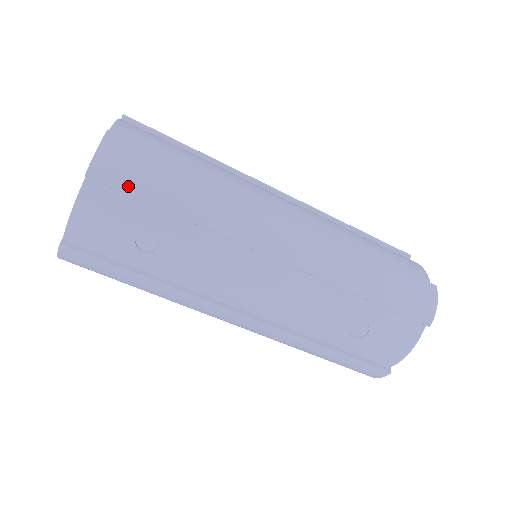
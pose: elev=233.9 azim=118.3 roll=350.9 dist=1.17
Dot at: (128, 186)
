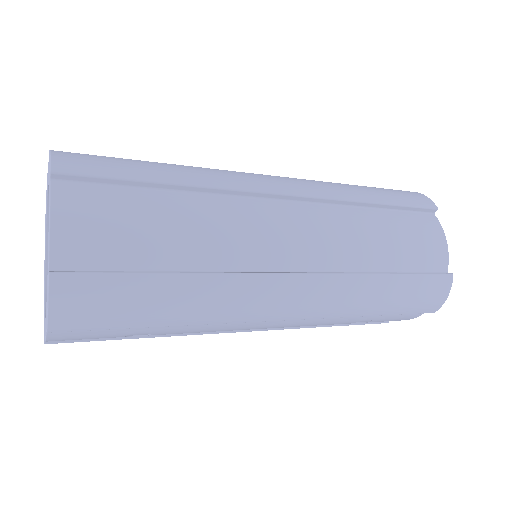
Dot at: (101, 326)
